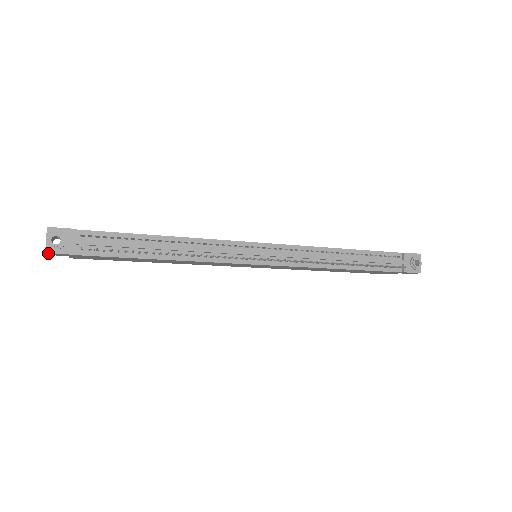
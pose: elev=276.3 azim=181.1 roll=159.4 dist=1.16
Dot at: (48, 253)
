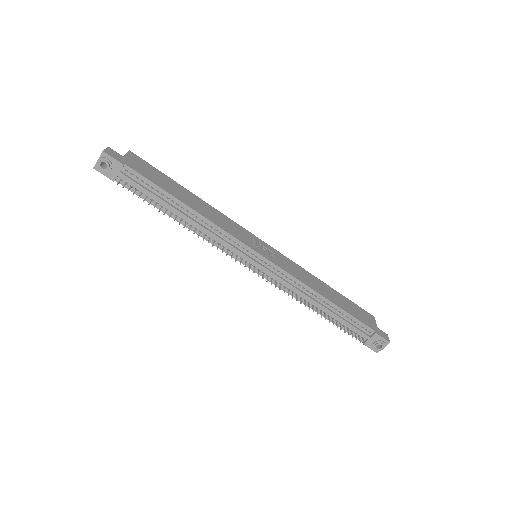
Dot at: (95, 169)
